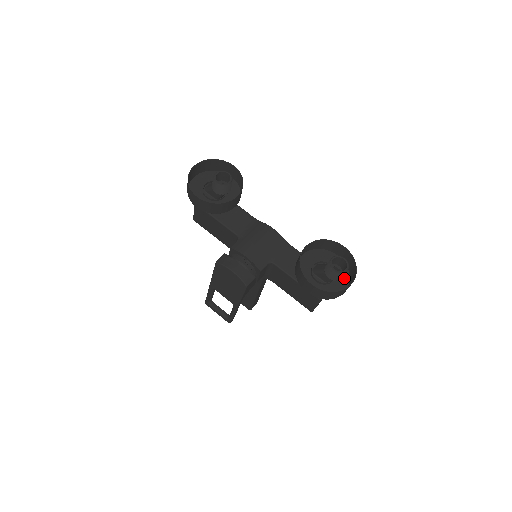
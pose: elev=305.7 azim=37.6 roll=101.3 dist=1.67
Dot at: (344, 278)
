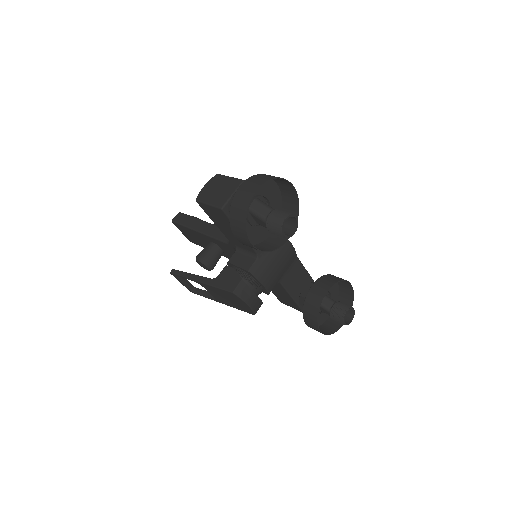
Dot at: occluded
